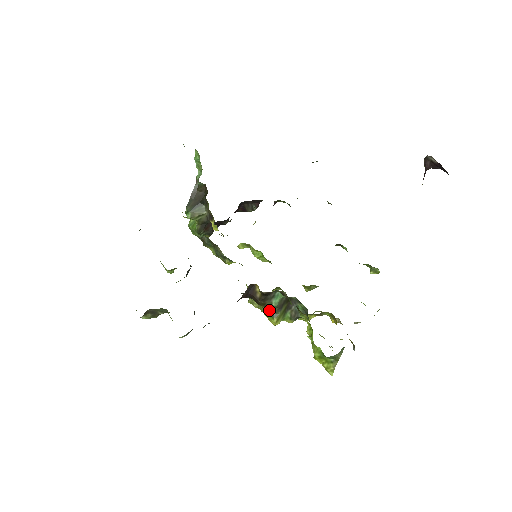
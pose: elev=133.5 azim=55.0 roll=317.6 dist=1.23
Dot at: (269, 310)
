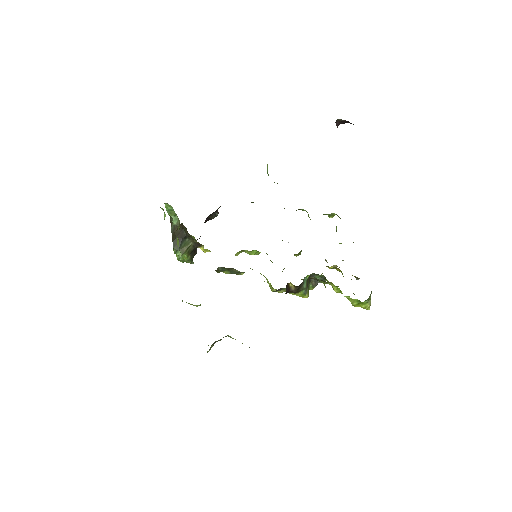
Dot at: (301, 292)
